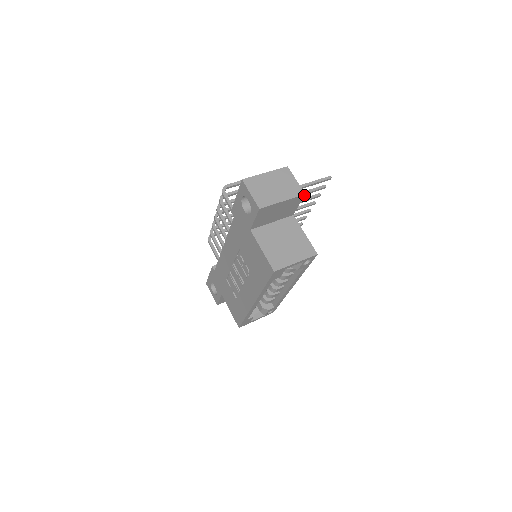
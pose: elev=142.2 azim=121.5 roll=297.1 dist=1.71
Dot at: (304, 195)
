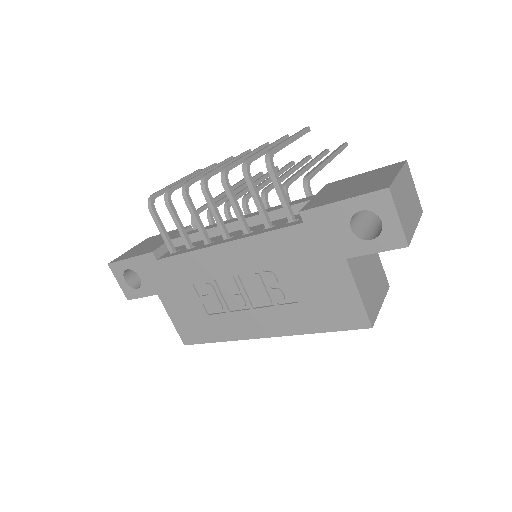
Dot at: occluded
